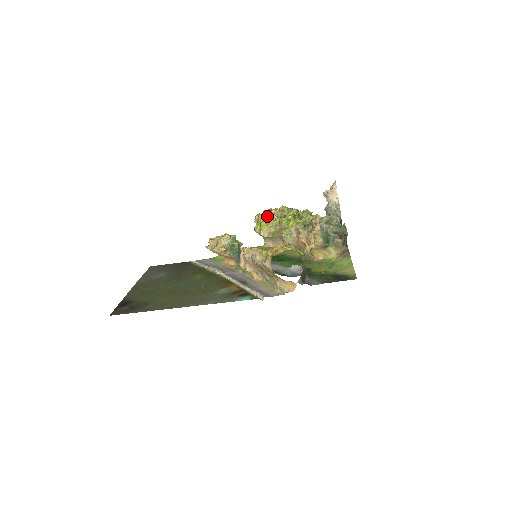
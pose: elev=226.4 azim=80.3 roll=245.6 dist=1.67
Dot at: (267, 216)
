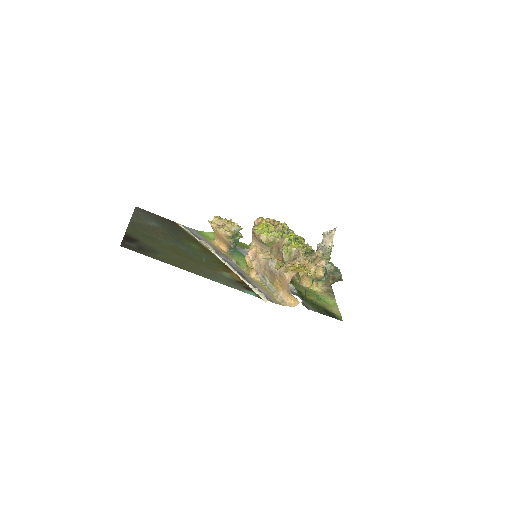
Dot at: (271, 224)
